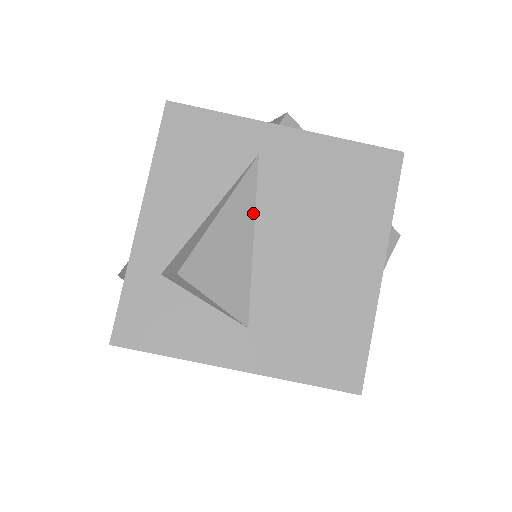
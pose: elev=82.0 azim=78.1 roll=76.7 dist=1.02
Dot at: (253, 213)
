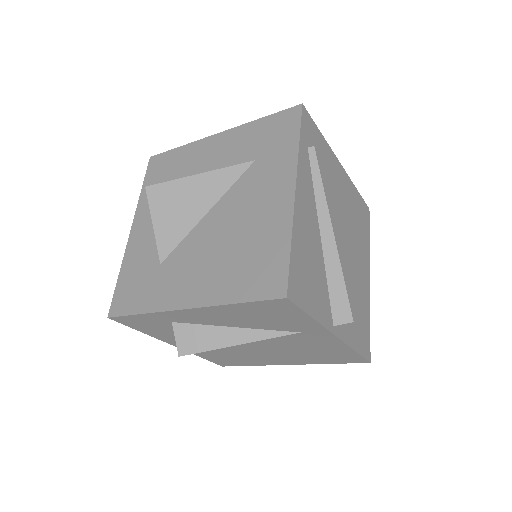
Dot at: occluded
